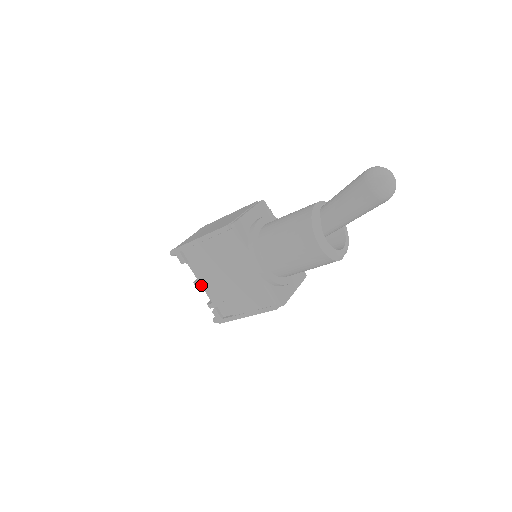
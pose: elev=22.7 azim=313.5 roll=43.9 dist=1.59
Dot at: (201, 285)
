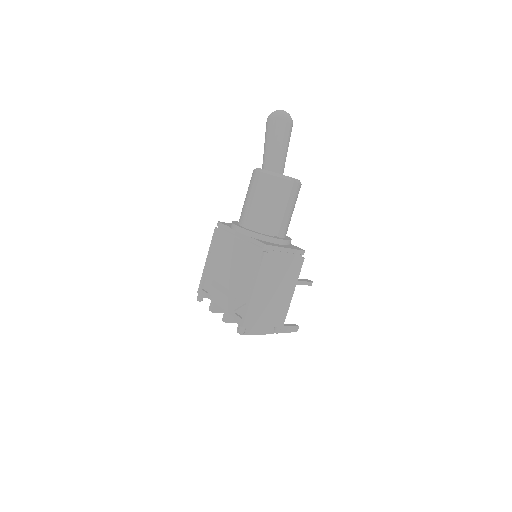
Dot at: occluded
